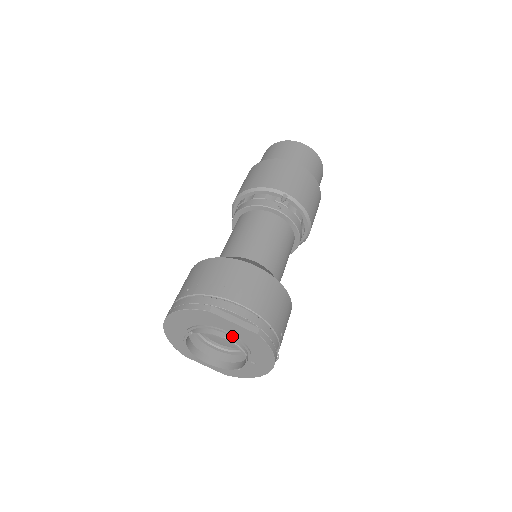
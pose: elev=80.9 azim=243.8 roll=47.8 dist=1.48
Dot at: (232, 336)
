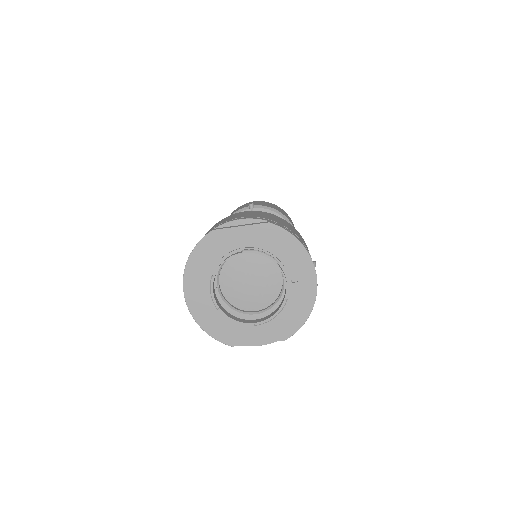
Dot at: (250, 249)
